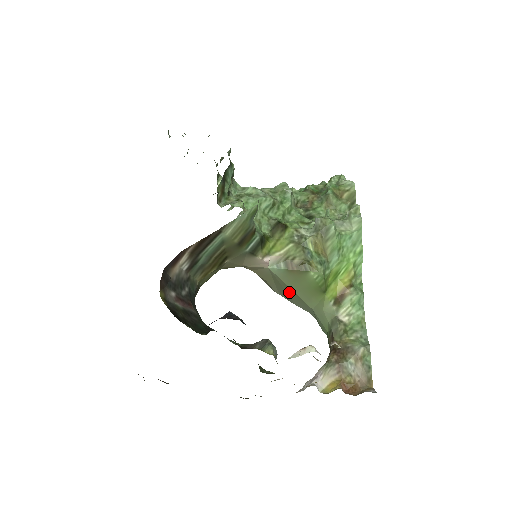
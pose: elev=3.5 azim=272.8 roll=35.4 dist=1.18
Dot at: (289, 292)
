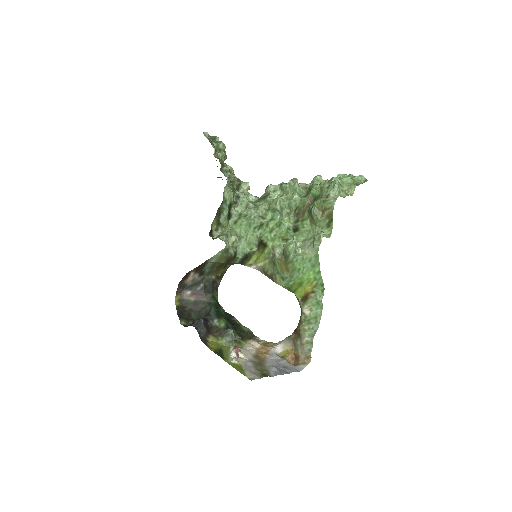
Dot at: occluded
